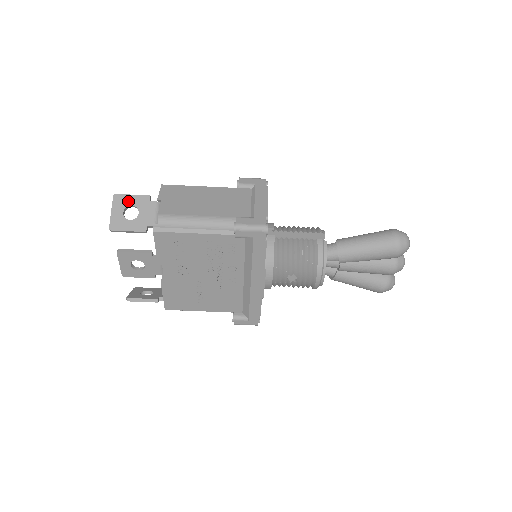
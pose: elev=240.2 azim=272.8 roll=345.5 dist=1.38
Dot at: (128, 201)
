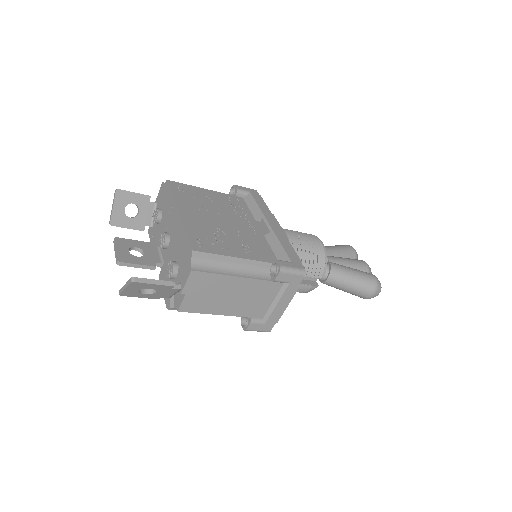
Dot at: (147, 287)
